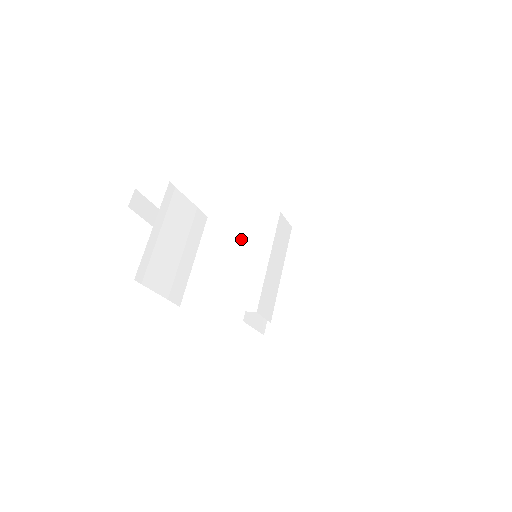
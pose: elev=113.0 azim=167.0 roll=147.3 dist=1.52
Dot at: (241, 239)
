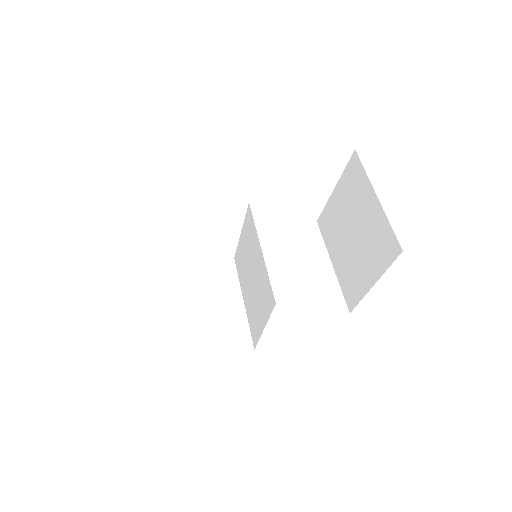
Dot at: (248, 253)
